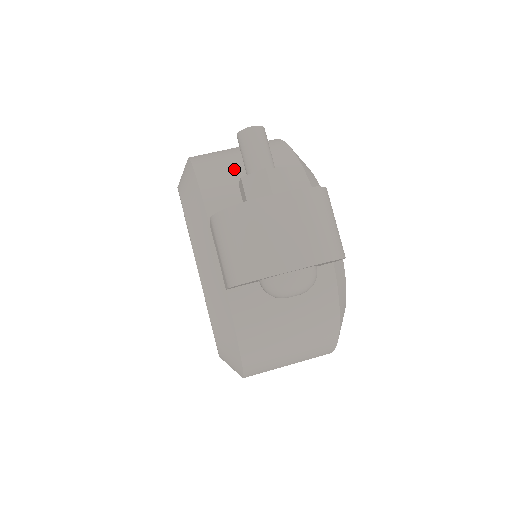
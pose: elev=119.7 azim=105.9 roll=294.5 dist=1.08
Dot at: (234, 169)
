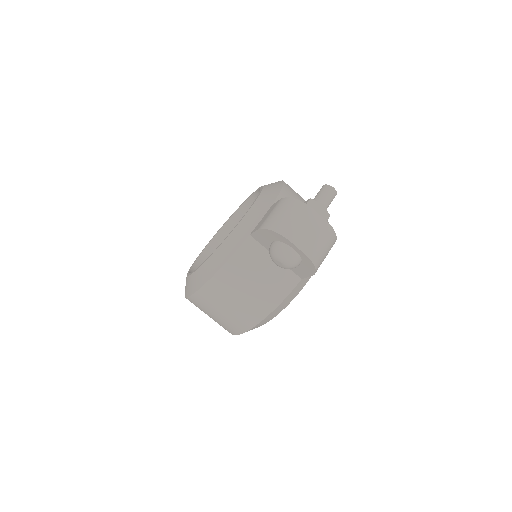
Dot at: occluded
